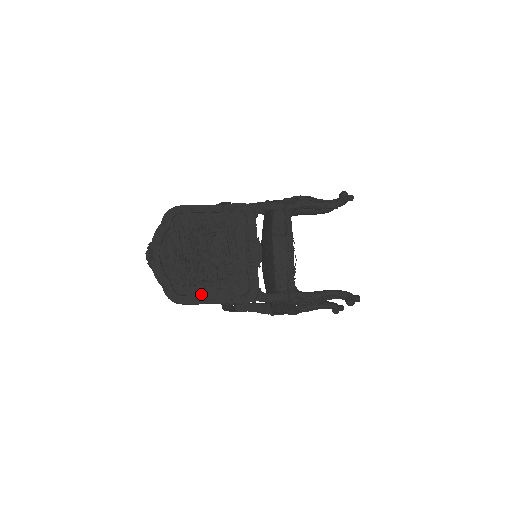
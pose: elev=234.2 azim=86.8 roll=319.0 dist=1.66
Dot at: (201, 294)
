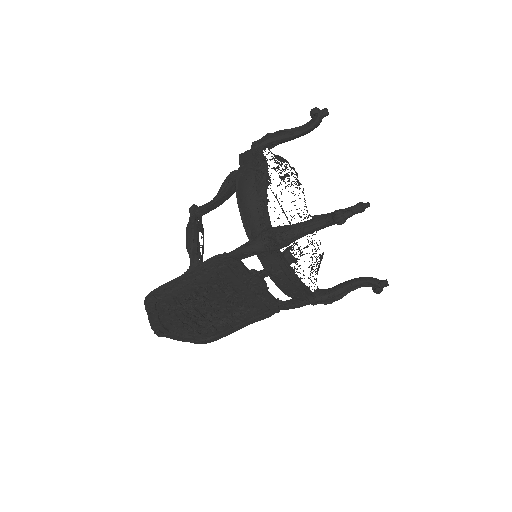
Dot at: (226, 330)
